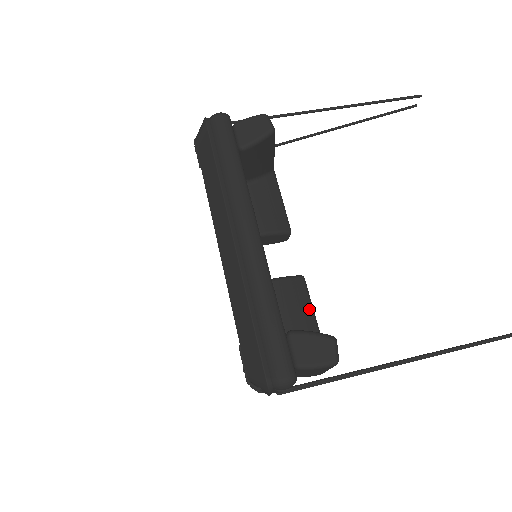
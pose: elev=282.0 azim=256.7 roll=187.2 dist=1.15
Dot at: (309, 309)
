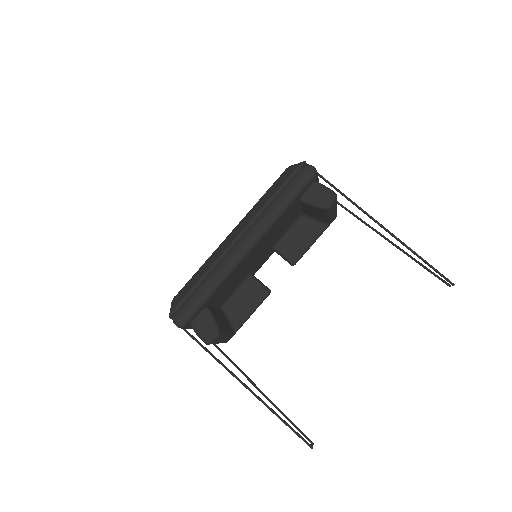
Dot at: (251, 309)
